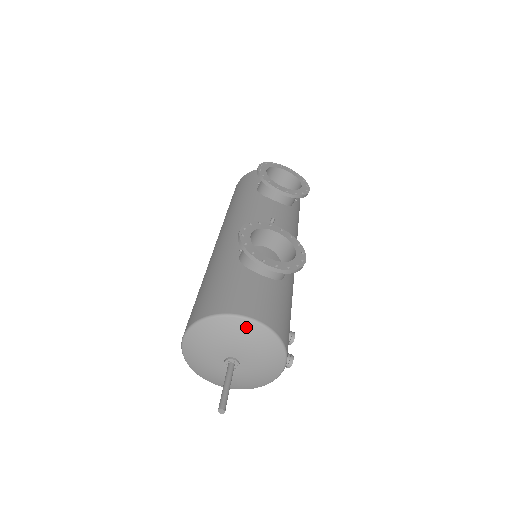
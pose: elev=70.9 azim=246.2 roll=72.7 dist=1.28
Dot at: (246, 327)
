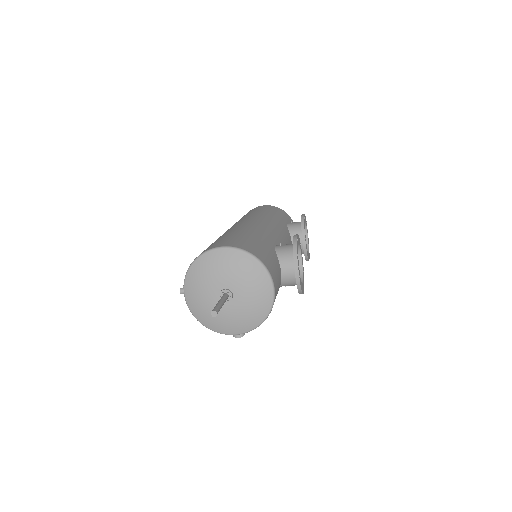
Dot at: (266, 287)
